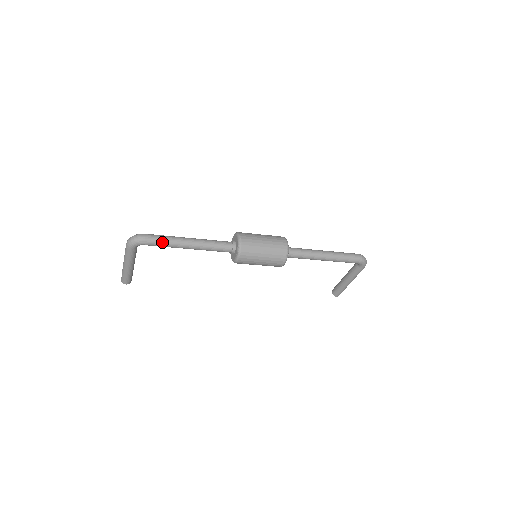
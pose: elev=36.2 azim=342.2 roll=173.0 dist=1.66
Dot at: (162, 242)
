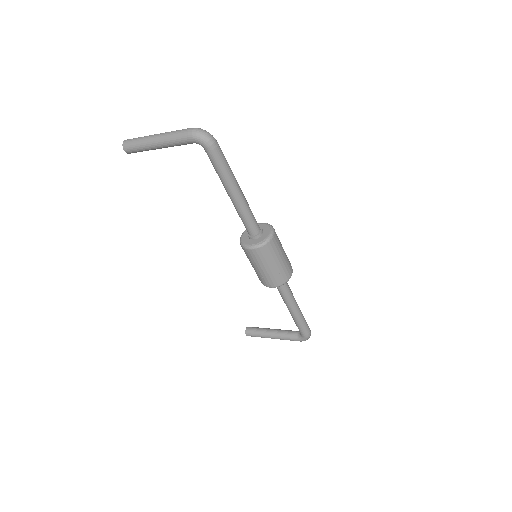
Dot at: (222, 167)
